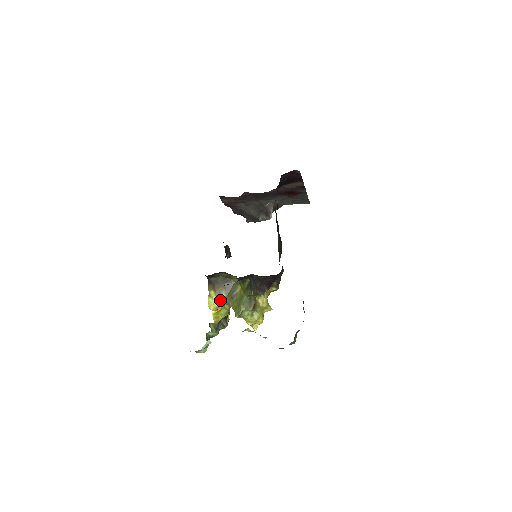
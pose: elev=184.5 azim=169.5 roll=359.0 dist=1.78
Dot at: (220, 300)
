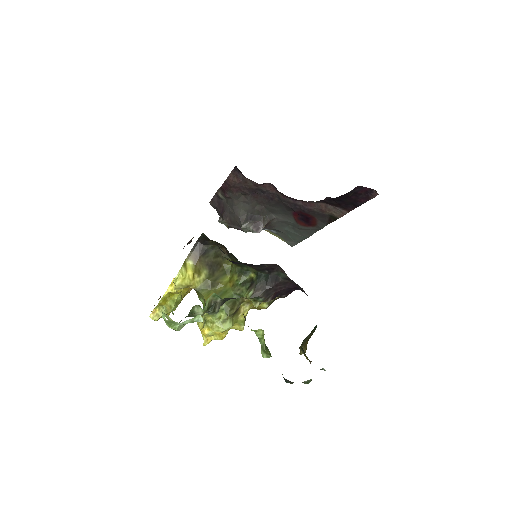
Dot at: (194, 279)
